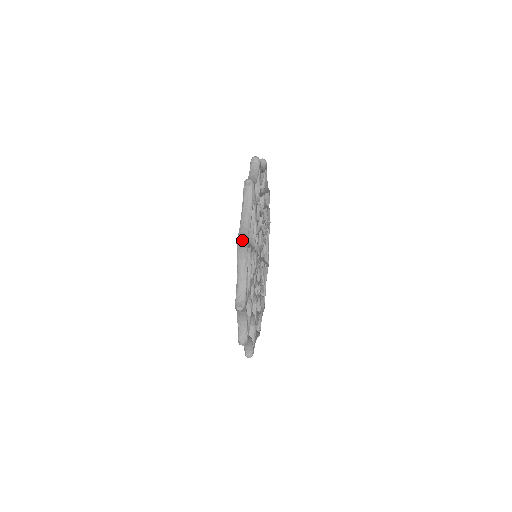
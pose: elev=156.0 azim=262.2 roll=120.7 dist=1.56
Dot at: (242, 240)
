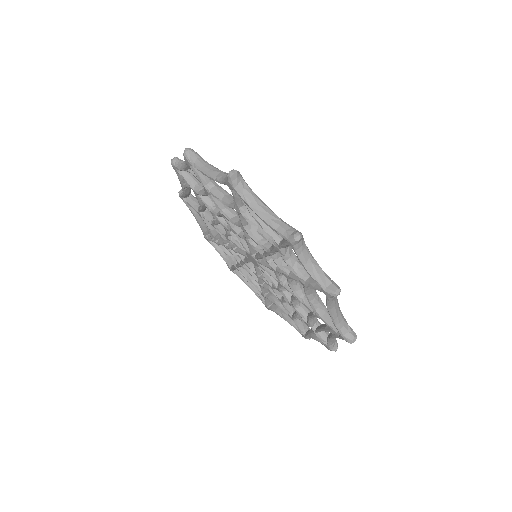
Dot at: occluded
